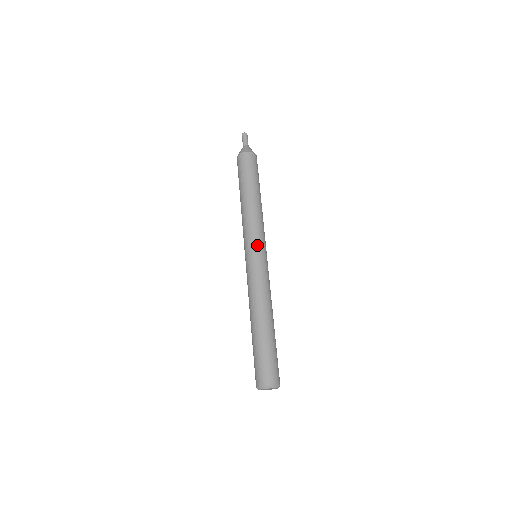
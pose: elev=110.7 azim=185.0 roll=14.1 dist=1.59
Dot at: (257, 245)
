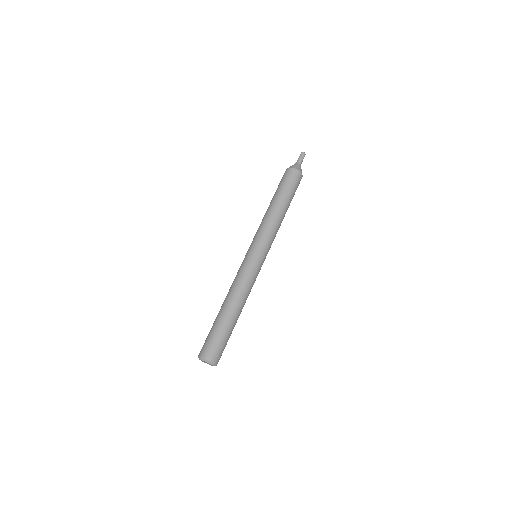
Dot at: (264, 250)
